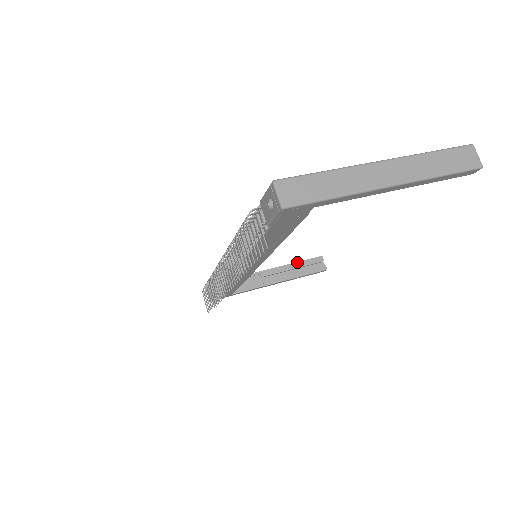
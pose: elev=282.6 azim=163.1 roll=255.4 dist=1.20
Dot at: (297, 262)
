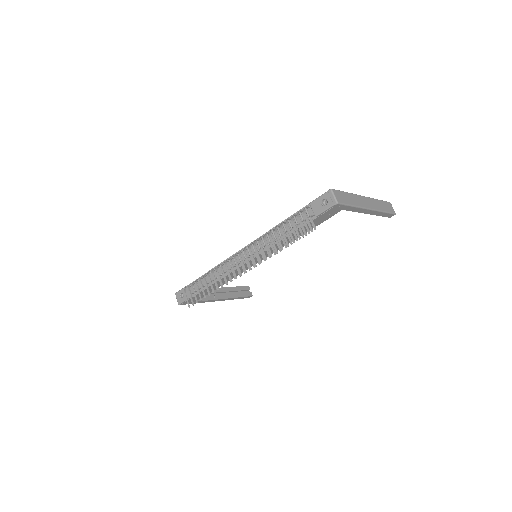
Dot at: (234, 287)
